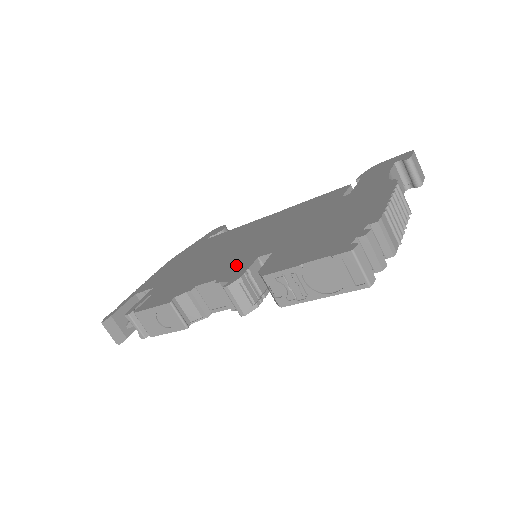
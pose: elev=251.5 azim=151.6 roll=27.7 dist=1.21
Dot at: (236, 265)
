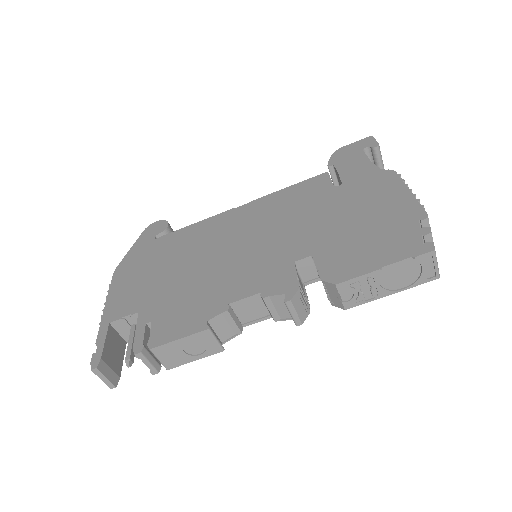
Dot at: (269, 273)
